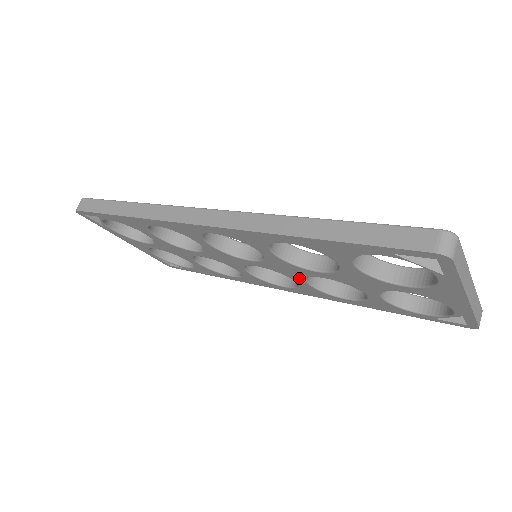
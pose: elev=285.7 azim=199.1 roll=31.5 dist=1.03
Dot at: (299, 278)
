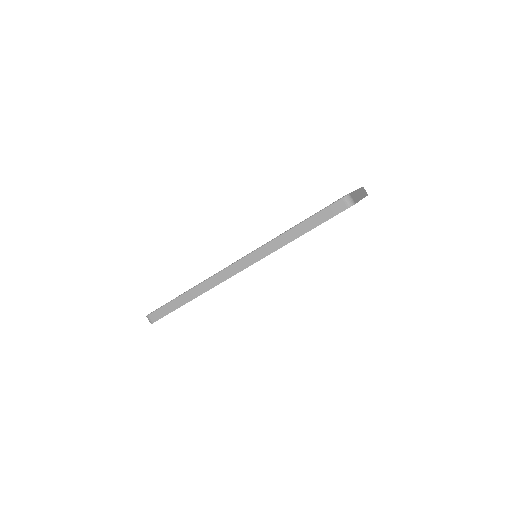
Dot at: occluded
